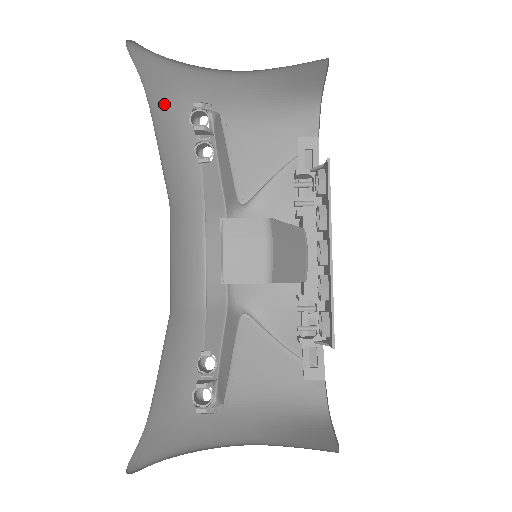
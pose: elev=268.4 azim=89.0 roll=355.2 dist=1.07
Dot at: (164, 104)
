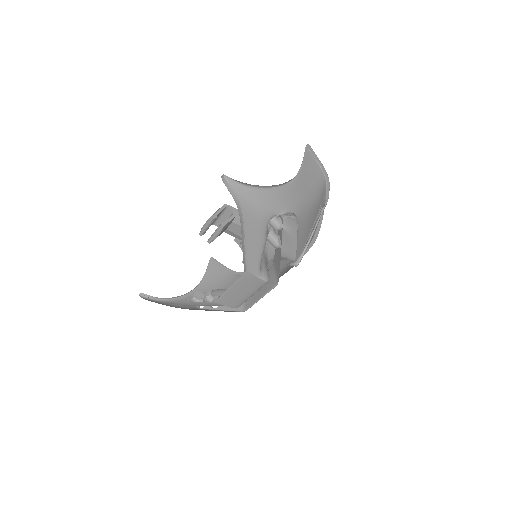
Dot at: occluded
